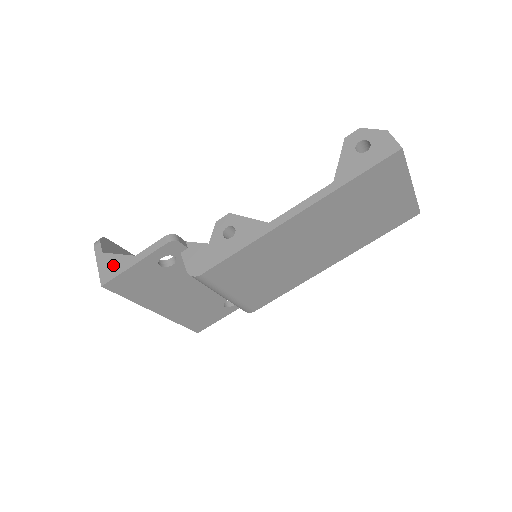
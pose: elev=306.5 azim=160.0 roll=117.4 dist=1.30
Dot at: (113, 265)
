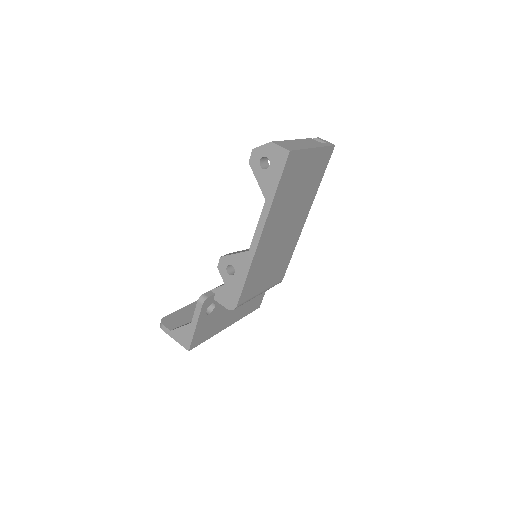
Dot at: (184, 335)
